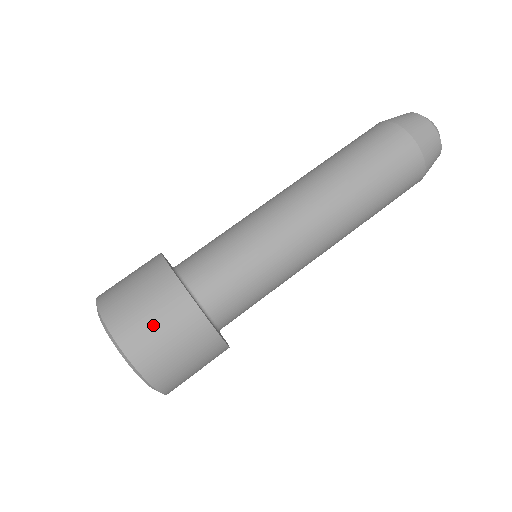
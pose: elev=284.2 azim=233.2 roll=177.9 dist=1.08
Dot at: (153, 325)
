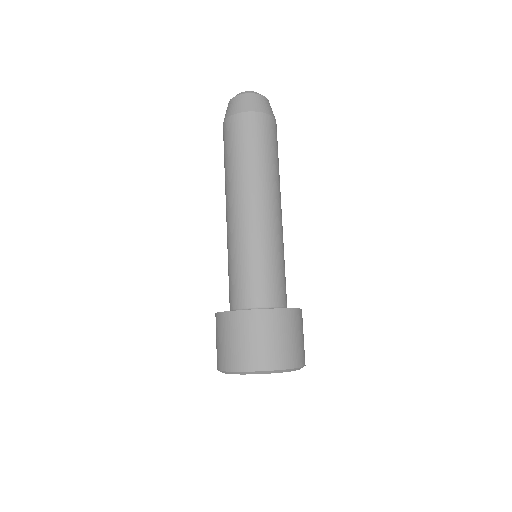
Dot at: (229, 344)
